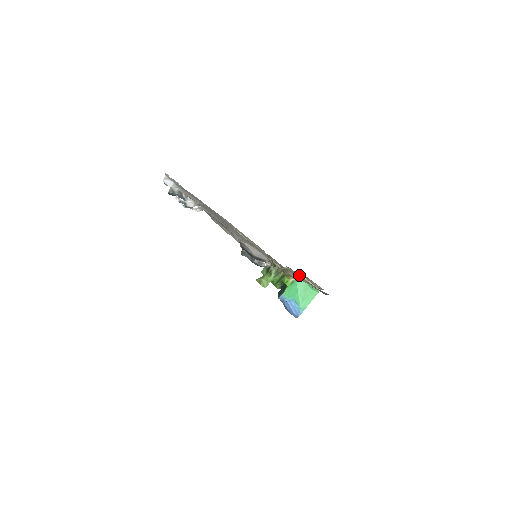
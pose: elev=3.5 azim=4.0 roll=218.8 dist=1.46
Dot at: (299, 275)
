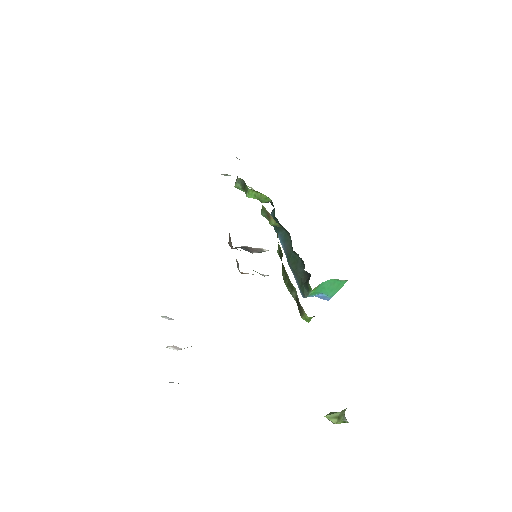
Dot at: occluded
